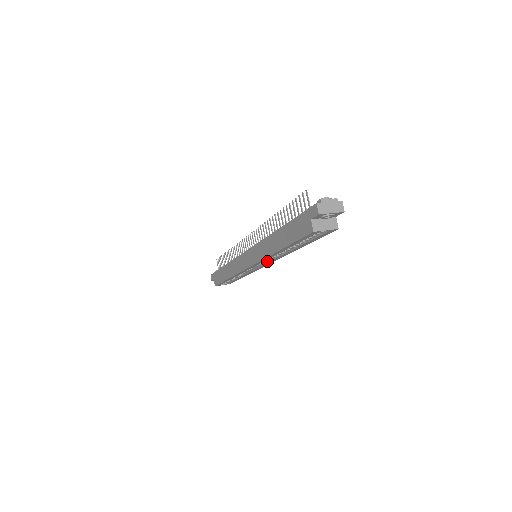
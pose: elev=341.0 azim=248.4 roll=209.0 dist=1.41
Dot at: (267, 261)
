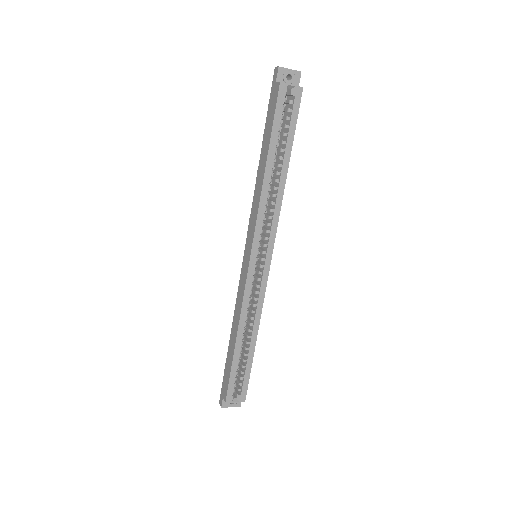
Dot at: (267, 243)
